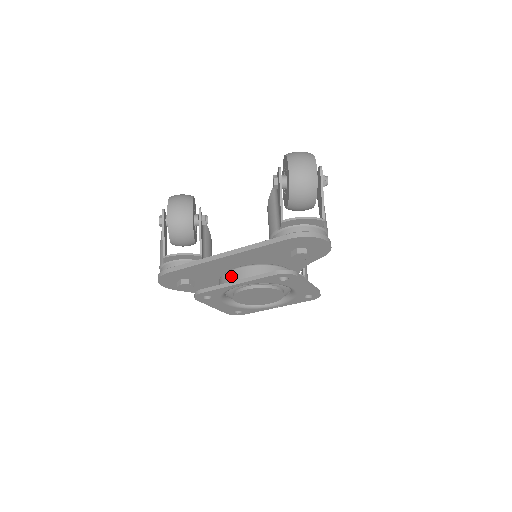
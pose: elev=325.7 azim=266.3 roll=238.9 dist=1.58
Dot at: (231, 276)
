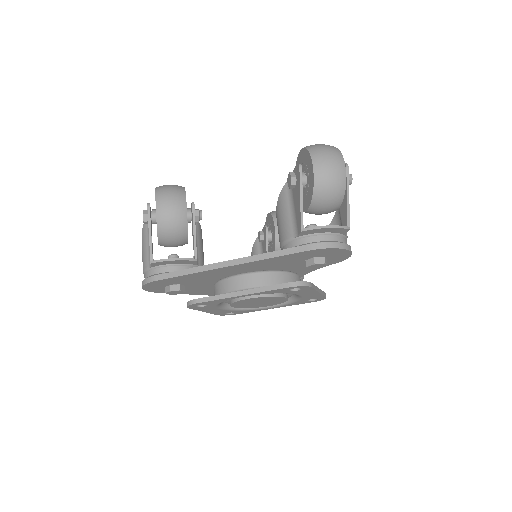
Dot at: (232, 284)
